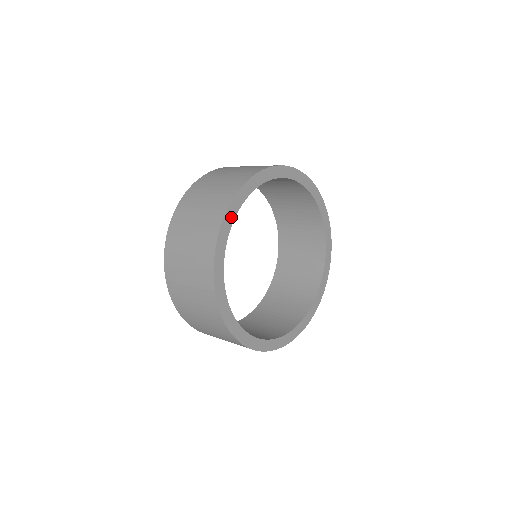
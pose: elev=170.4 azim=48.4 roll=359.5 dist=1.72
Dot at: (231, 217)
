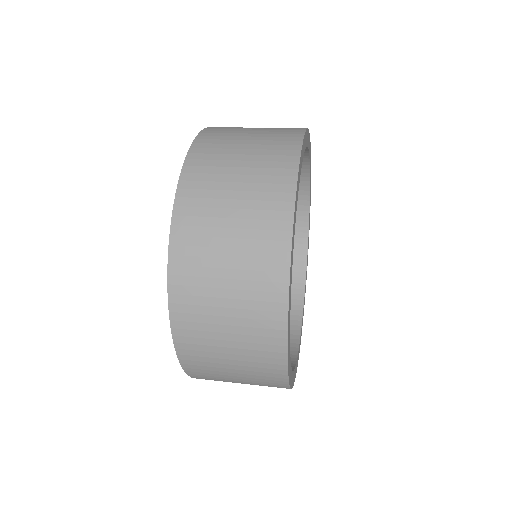
Dot at: (296, 204)
